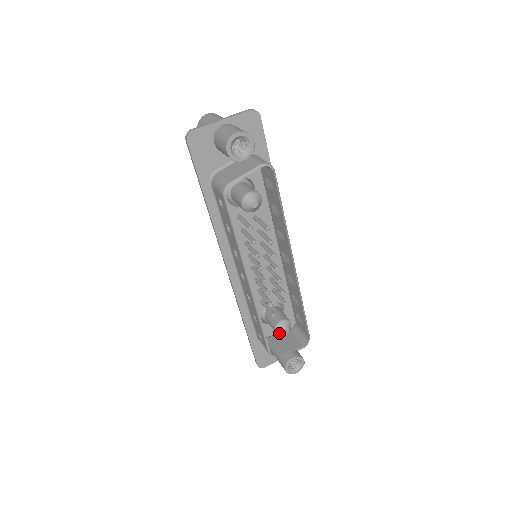
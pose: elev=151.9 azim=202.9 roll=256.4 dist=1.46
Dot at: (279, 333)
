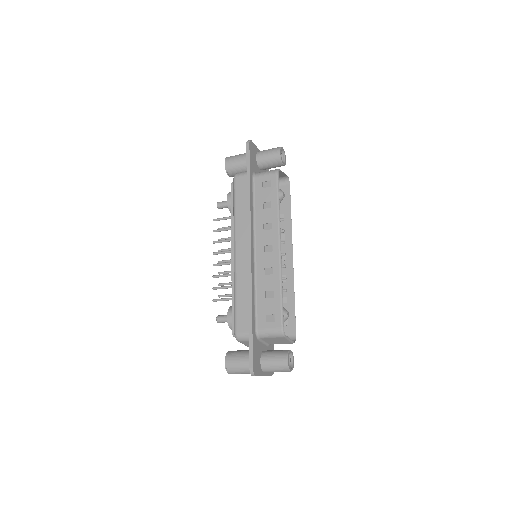
Dot at: occluded
